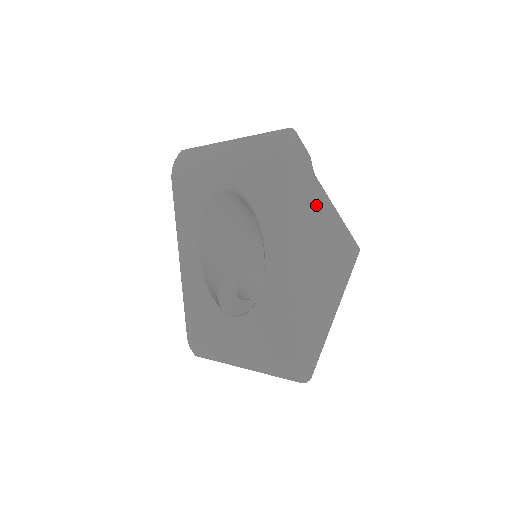
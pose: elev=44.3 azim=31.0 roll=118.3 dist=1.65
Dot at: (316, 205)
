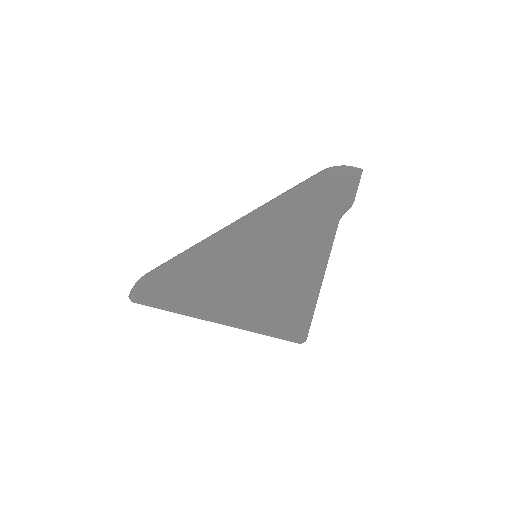
Dot at: (308, 232)
